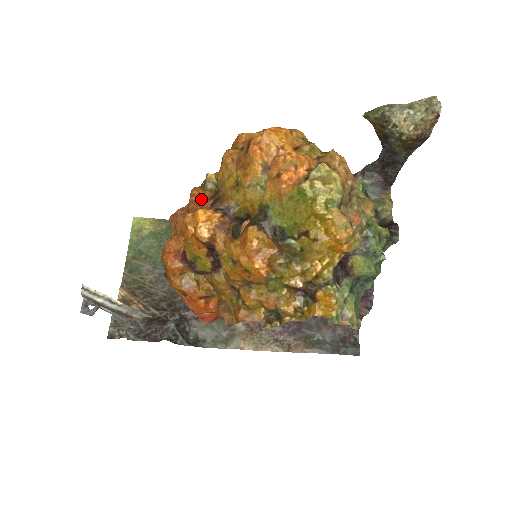
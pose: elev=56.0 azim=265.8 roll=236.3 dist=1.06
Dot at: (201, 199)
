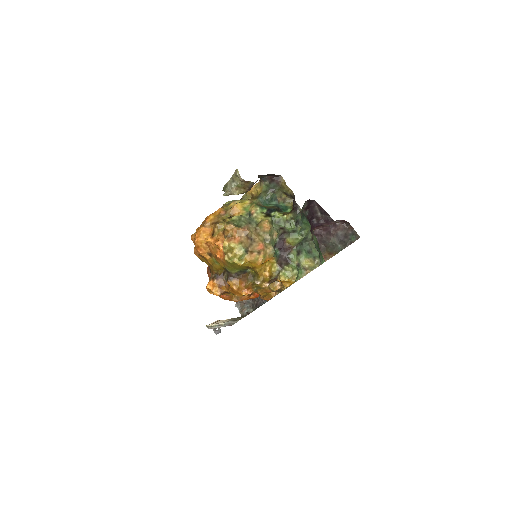
Dot at: occluded
